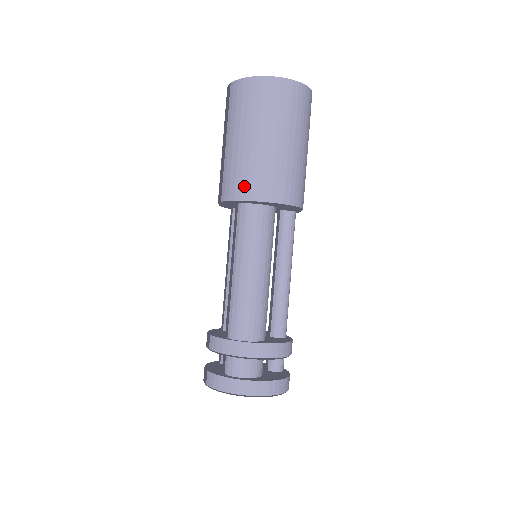
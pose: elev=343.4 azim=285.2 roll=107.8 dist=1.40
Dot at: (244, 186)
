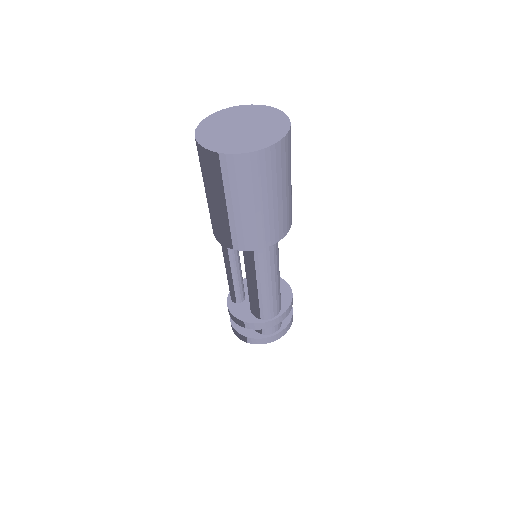
Dot at: (261, 240)
